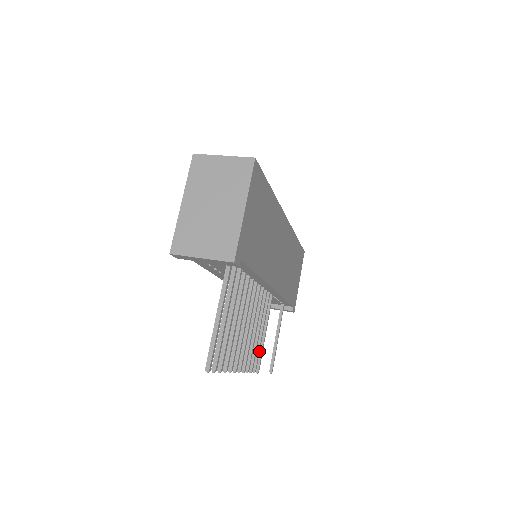
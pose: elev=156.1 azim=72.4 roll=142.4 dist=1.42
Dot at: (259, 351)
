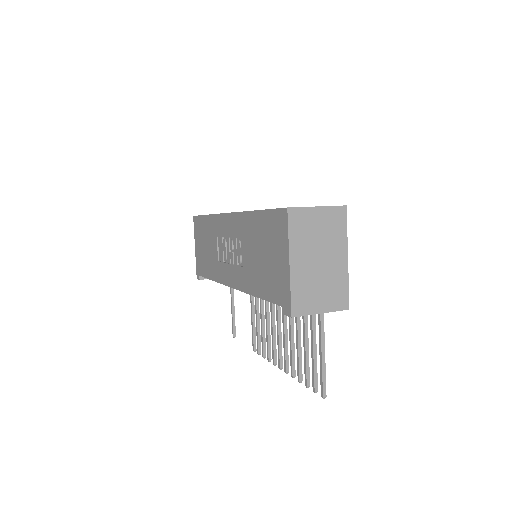
Dot at: (259, 335)
